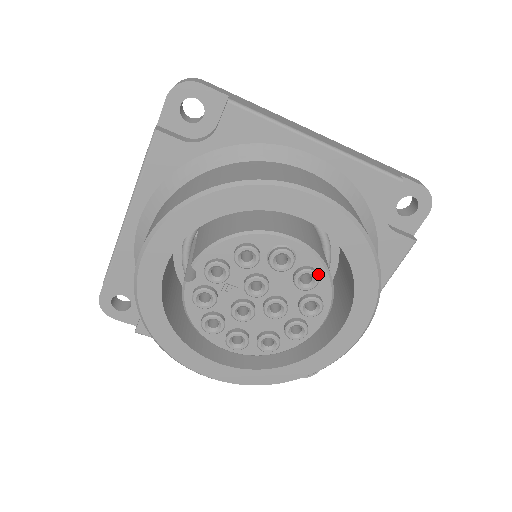
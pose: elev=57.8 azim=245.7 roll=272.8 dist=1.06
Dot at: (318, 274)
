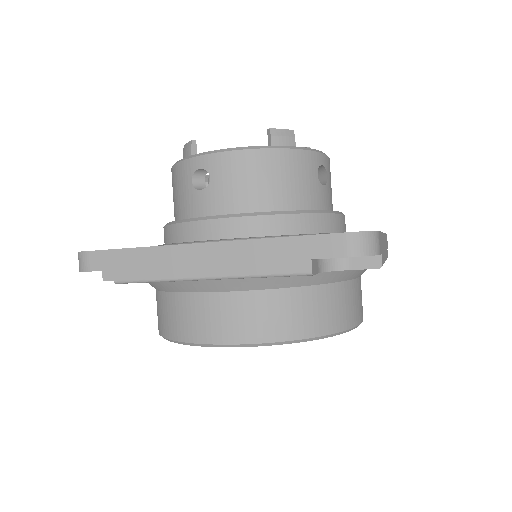
Dot at: occluded
